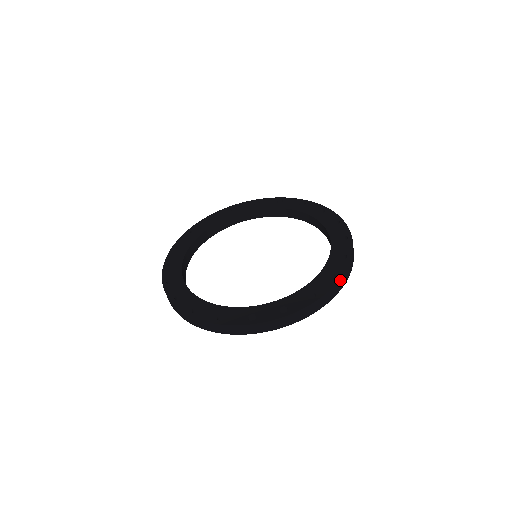
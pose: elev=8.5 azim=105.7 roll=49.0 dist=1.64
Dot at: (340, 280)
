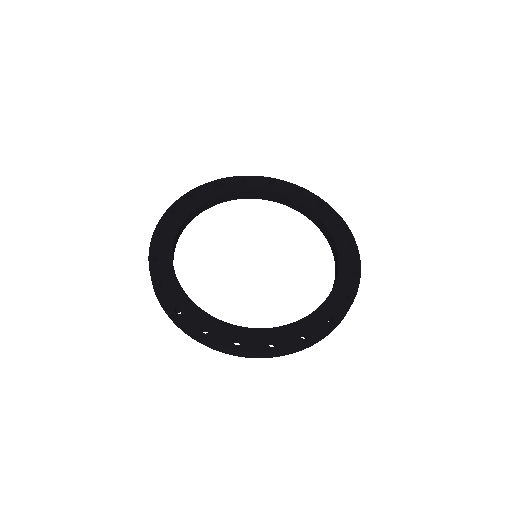
Dot at: (360, 273)
